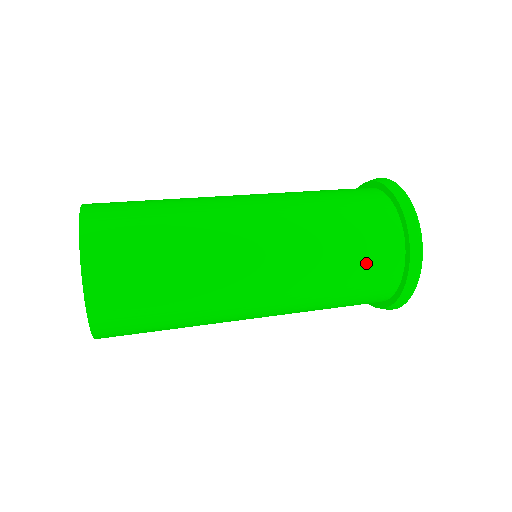
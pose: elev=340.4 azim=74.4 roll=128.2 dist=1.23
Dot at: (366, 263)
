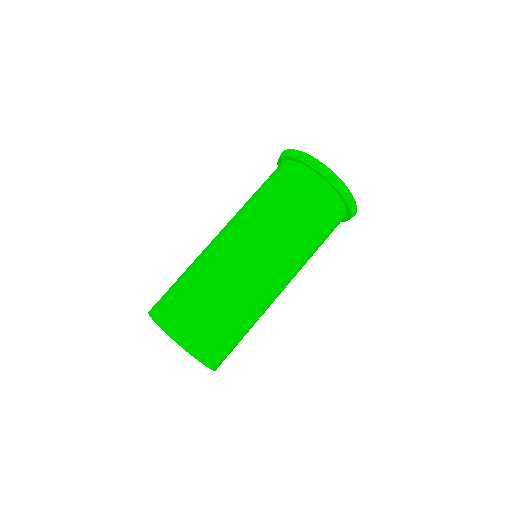
Dot at: (328, 232)
